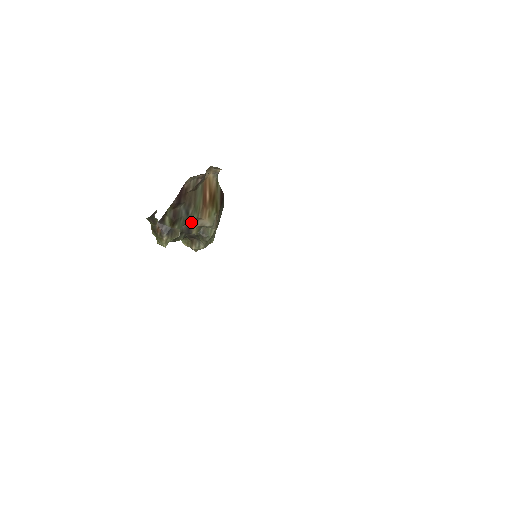
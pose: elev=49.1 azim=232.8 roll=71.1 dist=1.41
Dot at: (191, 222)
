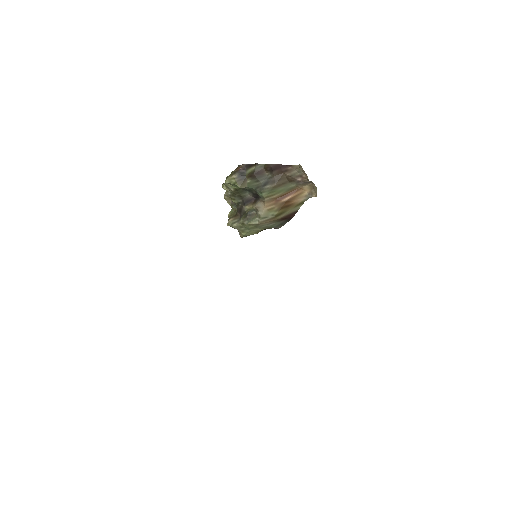
Dot at: (256, 199)
